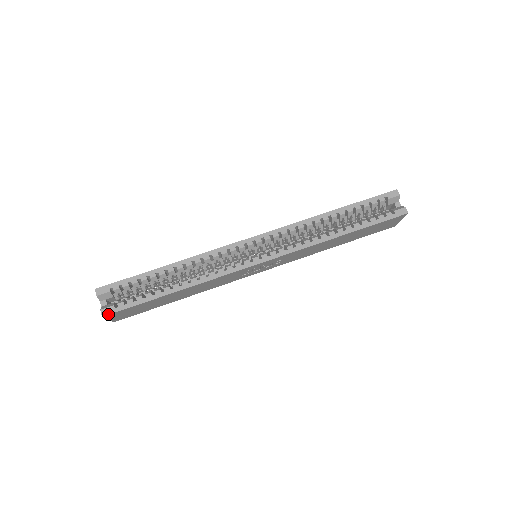
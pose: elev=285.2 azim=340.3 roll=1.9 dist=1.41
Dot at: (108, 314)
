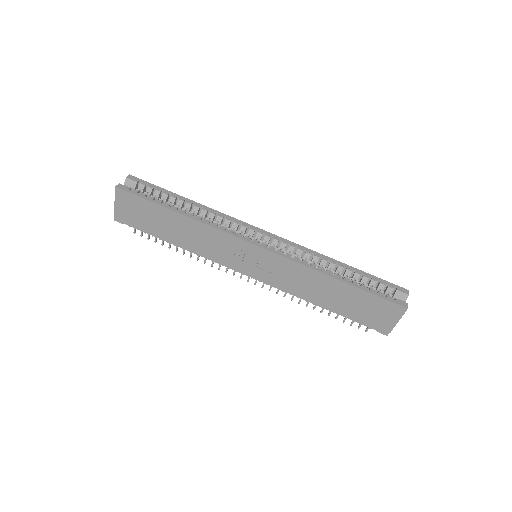
Dot at: (121, 188)
